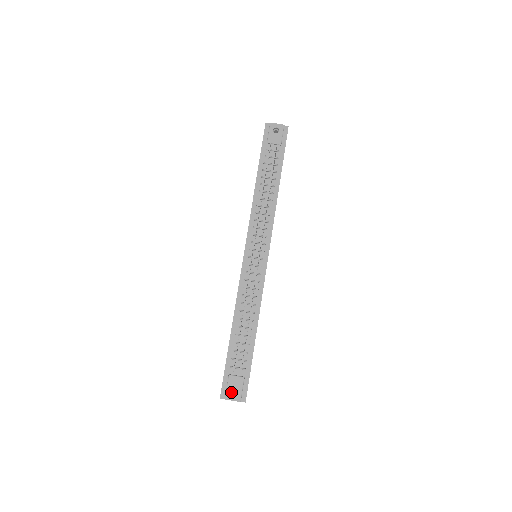
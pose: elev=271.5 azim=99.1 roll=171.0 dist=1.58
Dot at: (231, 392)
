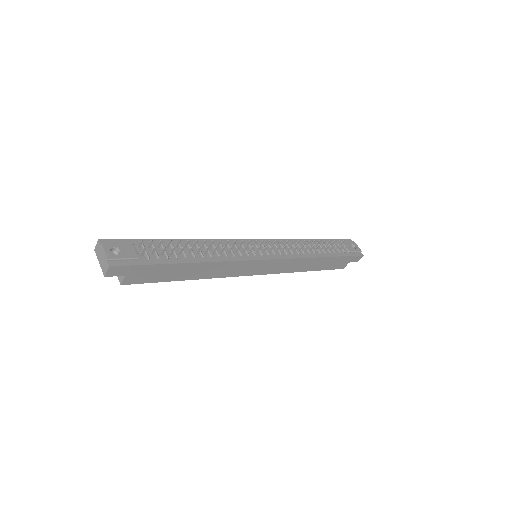
Dot at: (112, 251)
